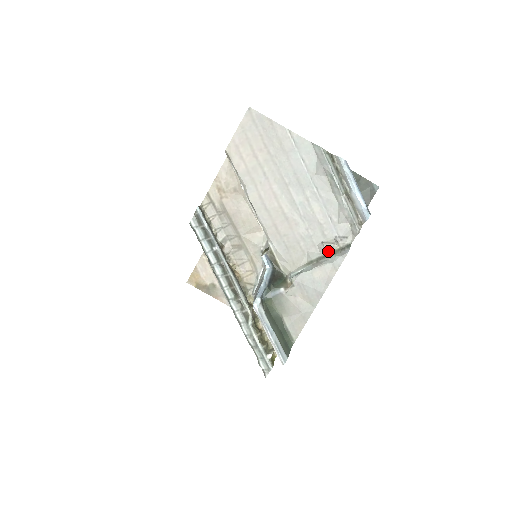
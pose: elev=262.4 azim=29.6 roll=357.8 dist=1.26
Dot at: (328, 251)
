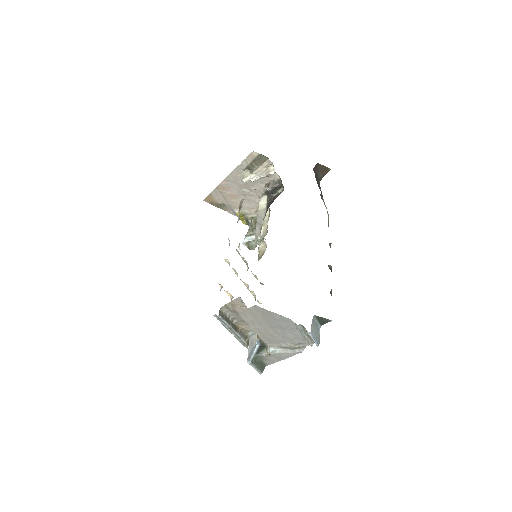
Dot at: (292, 347)
